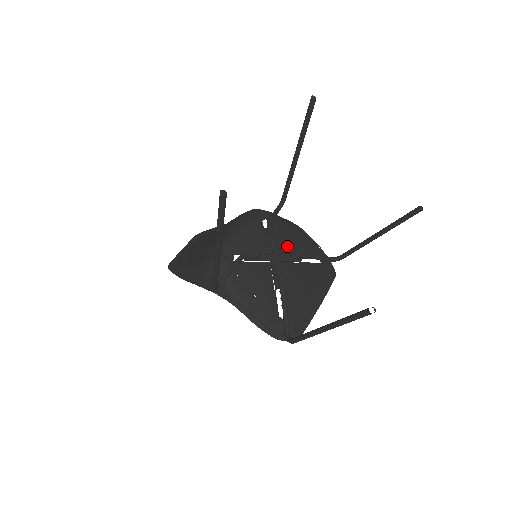
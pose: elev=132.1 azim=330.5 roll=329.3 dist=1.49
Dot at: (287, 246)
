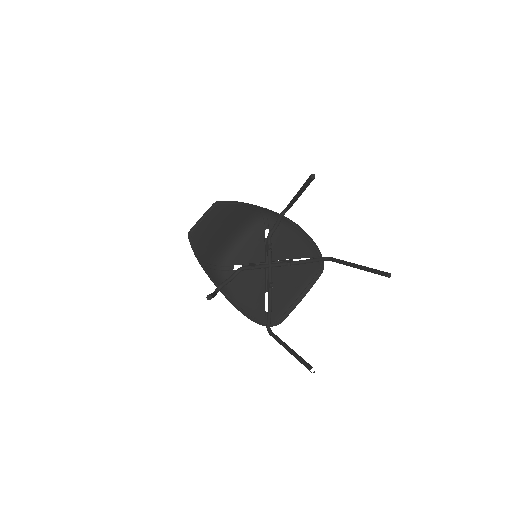
Dot at: (283, 252)
